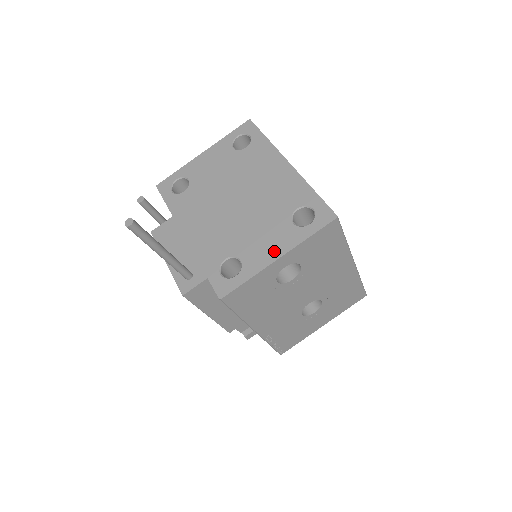
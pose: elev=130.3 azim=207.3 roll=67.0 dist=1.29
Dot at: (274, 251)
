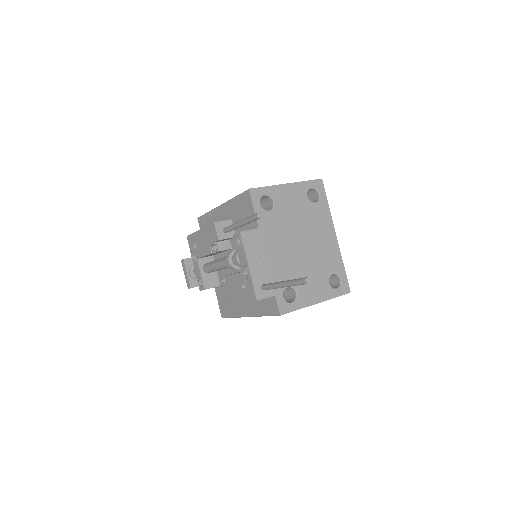
Dot at: (316, 297)
